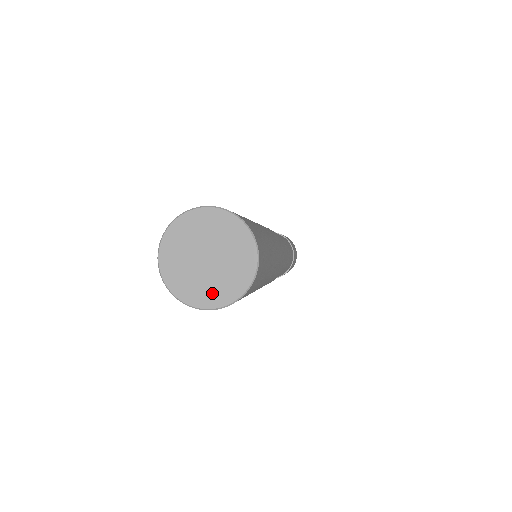
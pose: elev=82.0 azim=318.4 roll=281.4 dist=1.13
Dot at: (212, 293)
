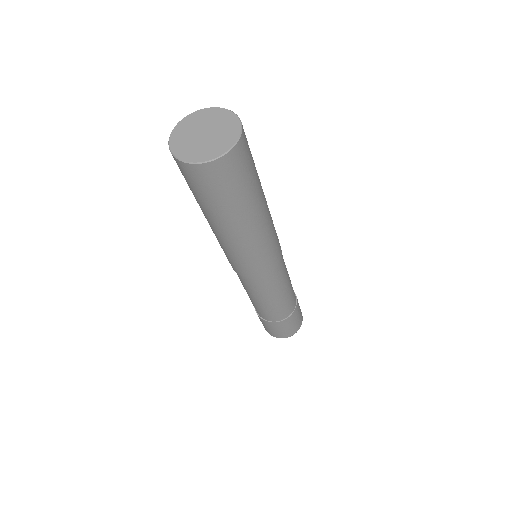
Dot at: (210, 151)
